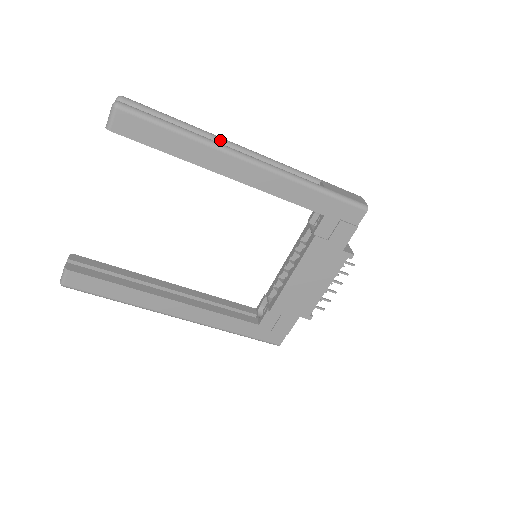
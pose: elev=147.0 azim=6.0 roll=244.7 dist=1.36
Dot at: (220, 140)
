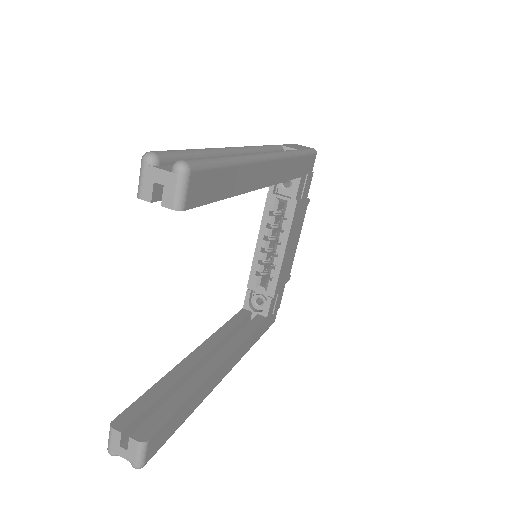
Dot at: (233, 151)
